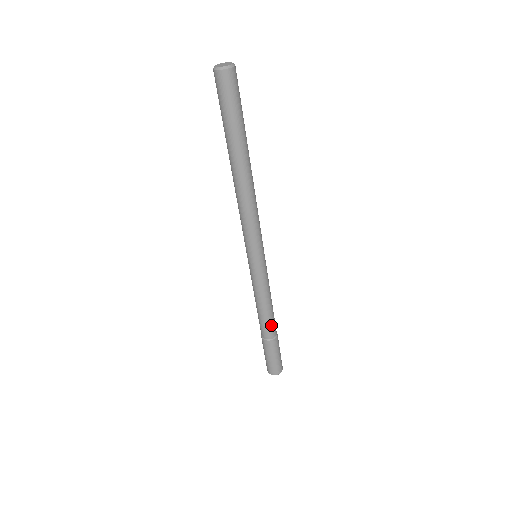
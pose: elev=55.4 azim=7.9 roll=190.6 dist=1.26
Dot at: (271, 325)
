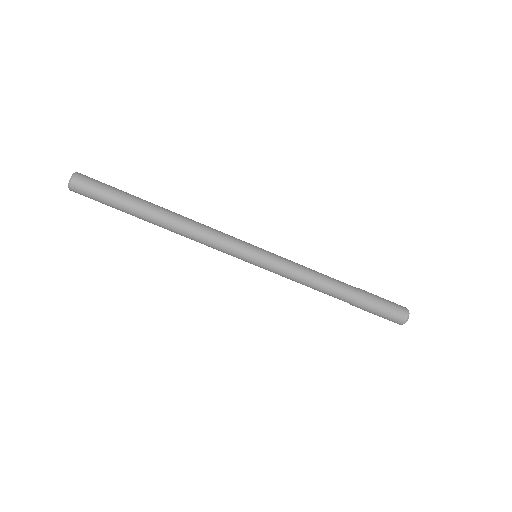
Dot at: (339, 291)
